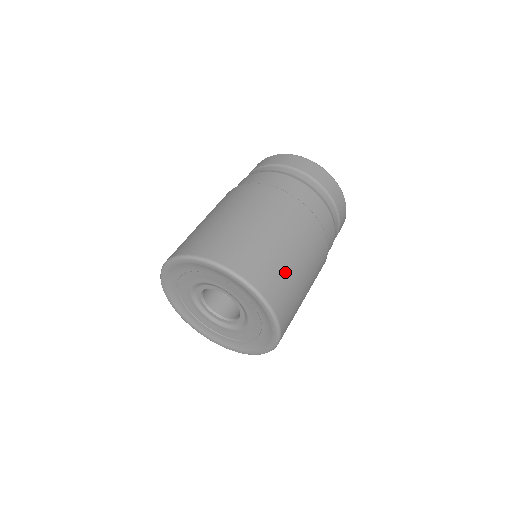
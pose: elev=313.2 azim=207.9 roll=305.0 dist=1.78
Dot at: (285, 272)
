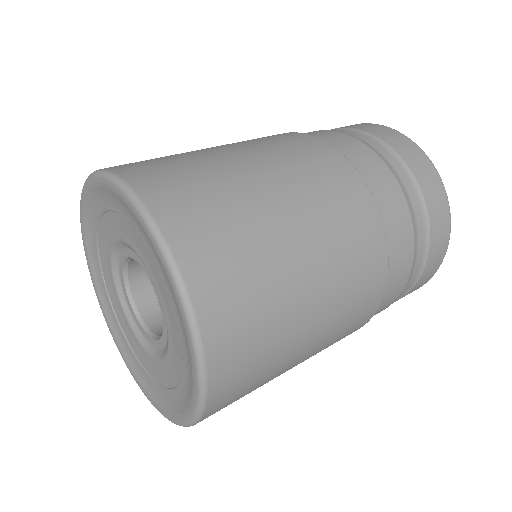
Dot at: (269, 283)
